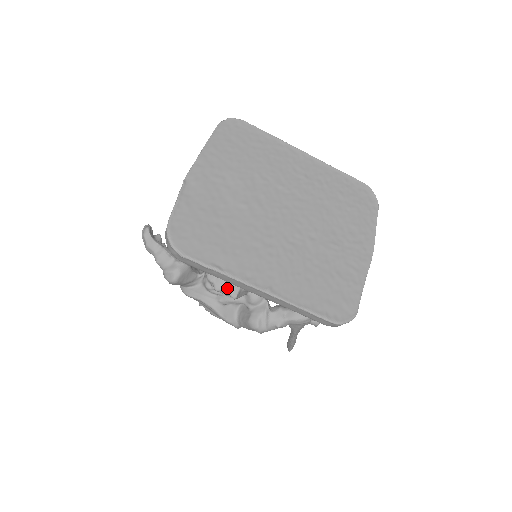
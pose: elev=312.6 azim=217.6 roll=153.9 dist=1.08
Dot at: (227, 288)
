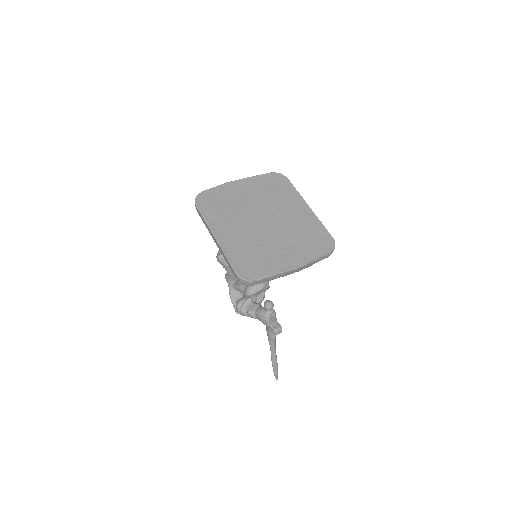
Dot at: occluded
